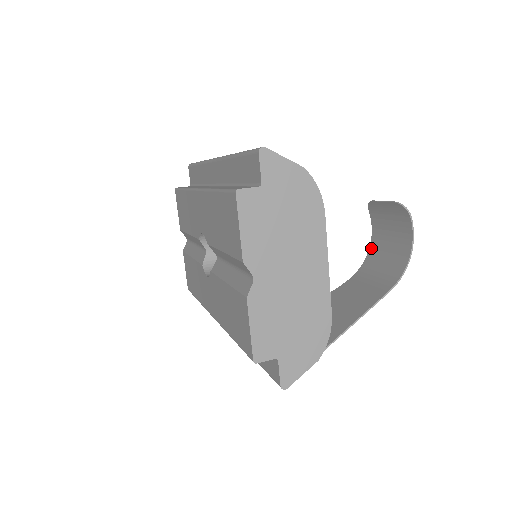
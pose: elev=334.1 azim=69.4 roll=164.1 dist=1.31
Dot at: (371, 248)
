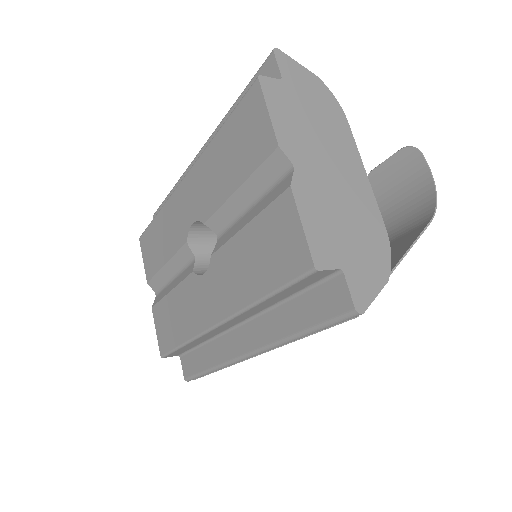
Dot at: occluded
